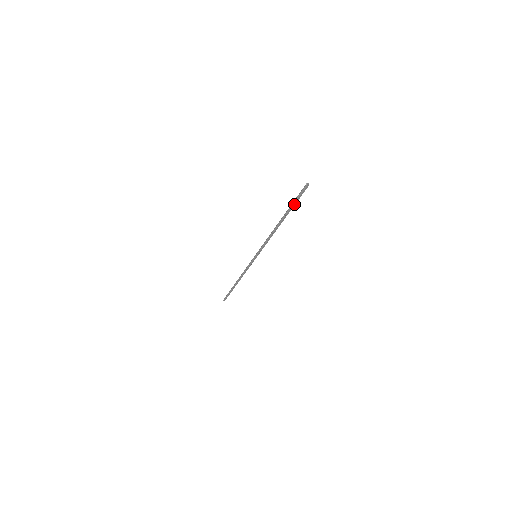
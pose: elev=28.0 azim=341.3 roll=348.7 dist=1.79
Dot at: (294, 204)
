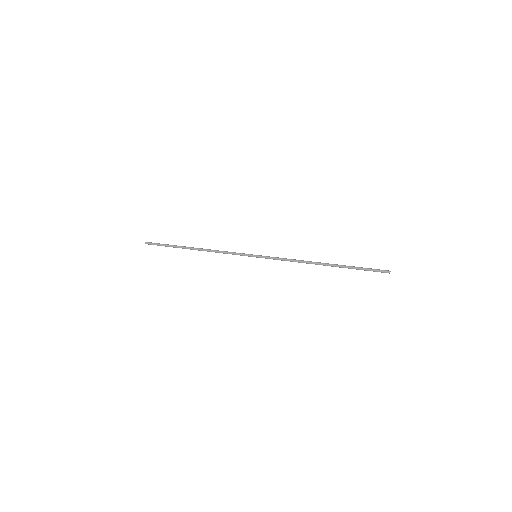
Dot at: (358, 268)
